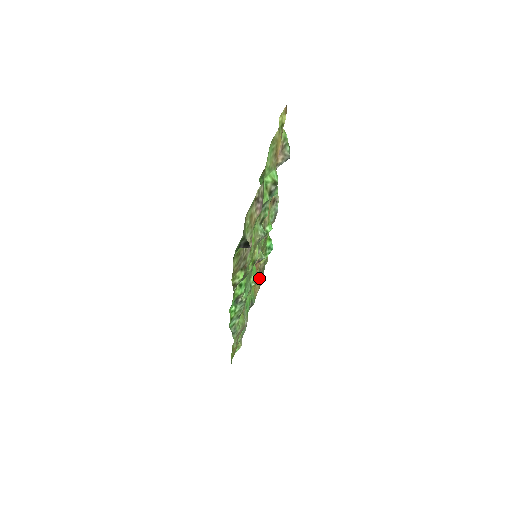
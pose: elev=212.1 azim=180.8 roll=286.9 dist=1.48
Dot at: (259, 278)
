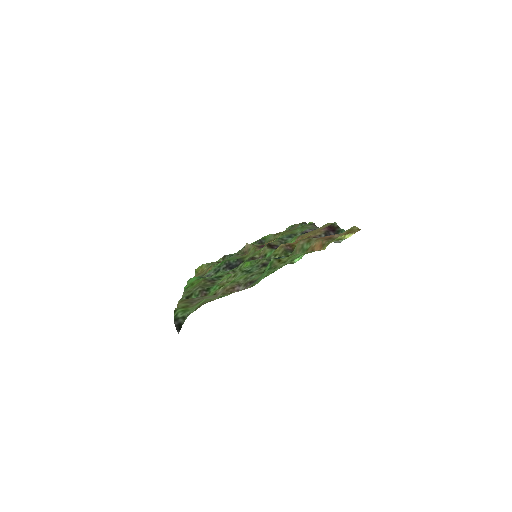
Dot at: occluded
